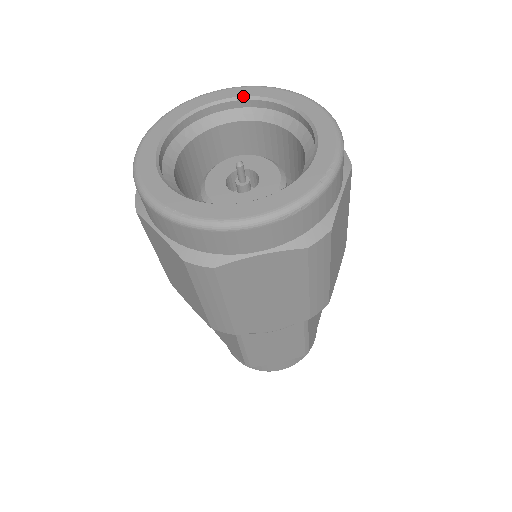
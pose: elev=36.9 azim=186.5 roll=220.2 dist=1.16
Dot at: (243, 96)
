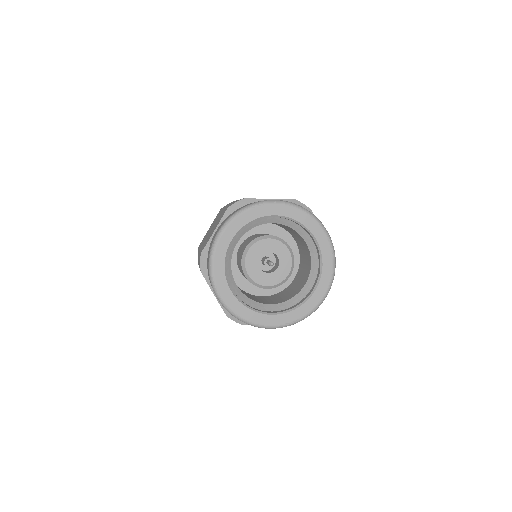
Dot at: (239, 230)
